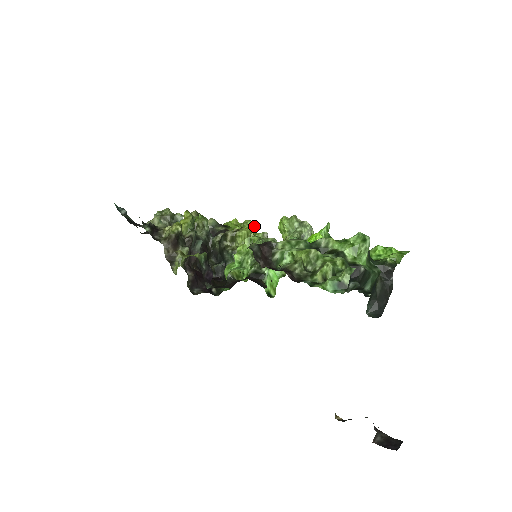
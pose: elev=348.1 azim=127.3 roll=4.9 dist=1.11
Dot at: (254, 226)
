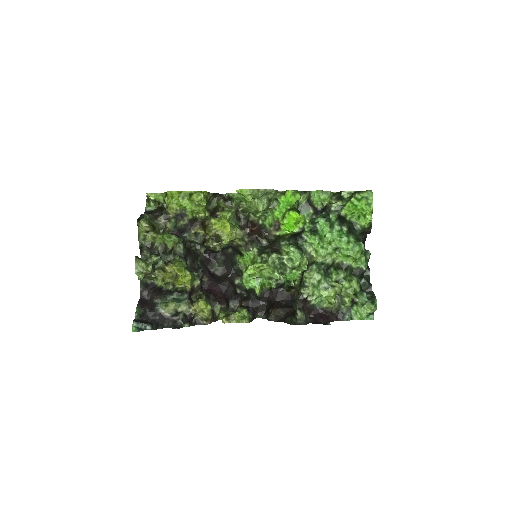
Dot at: (204, 192)
